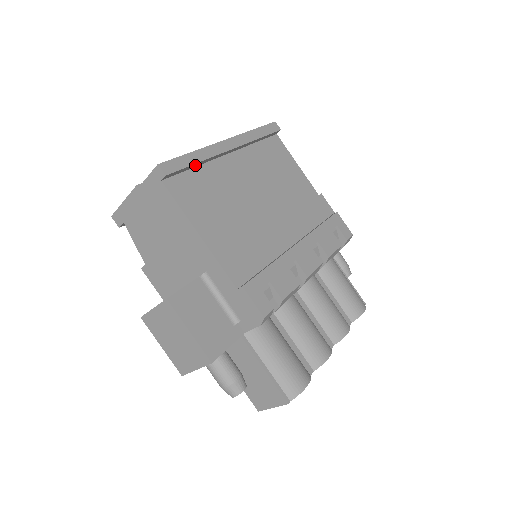
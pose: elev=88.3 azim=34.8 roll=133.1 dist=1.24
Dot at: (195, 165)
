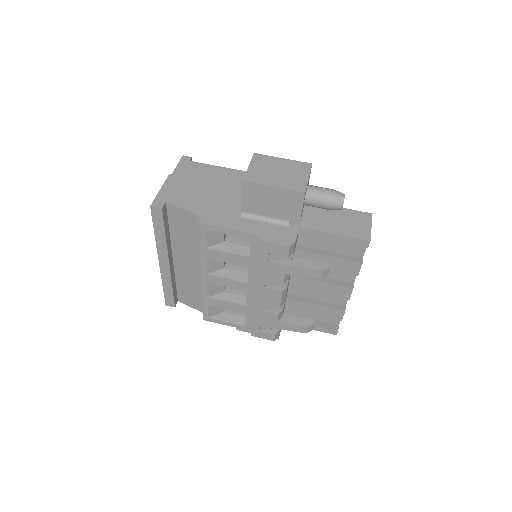
Dot at: occluded
